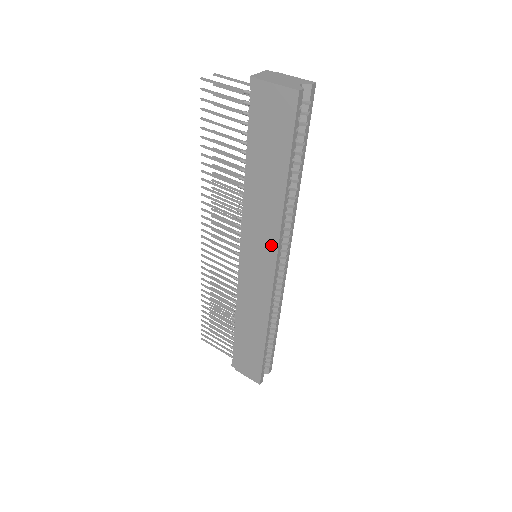
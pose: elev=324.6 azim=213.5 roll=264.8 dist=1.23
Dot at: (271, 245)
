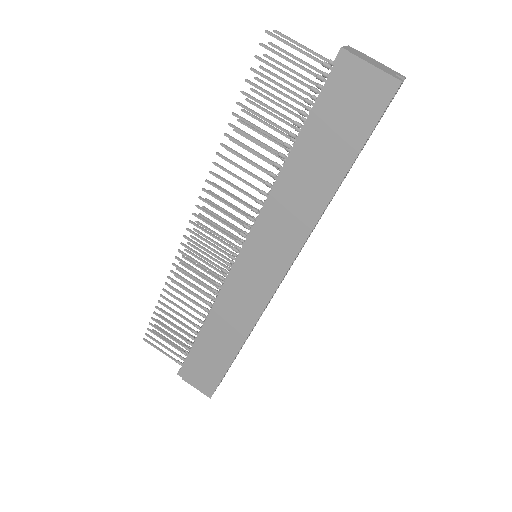
Dot at: (290, 248)
